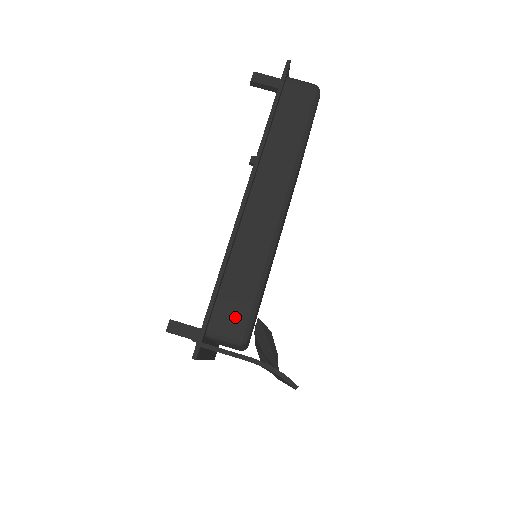
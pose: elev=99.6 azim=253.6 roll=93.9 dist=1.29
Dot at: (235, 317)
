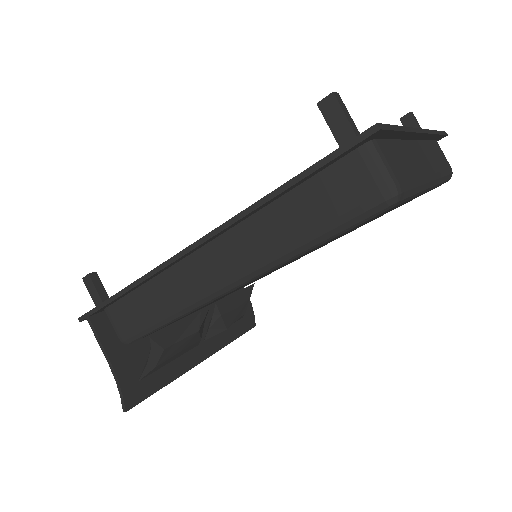
Dot at: (126, 323)
